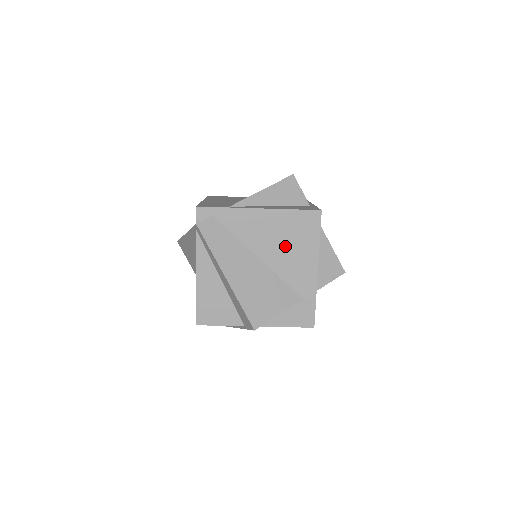
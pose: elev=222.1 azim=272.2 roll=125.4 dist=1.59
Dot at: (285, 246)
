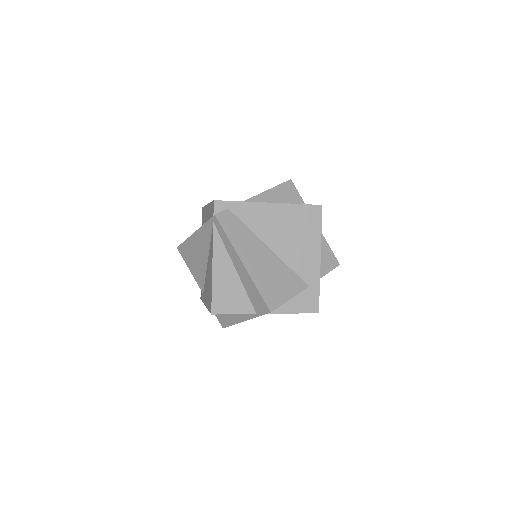
Dot at: (292, 237)
